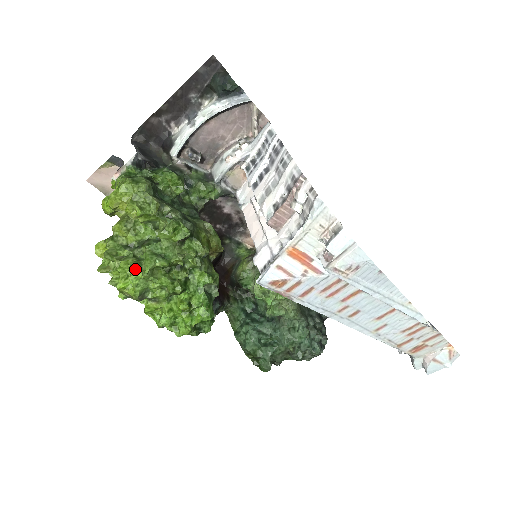
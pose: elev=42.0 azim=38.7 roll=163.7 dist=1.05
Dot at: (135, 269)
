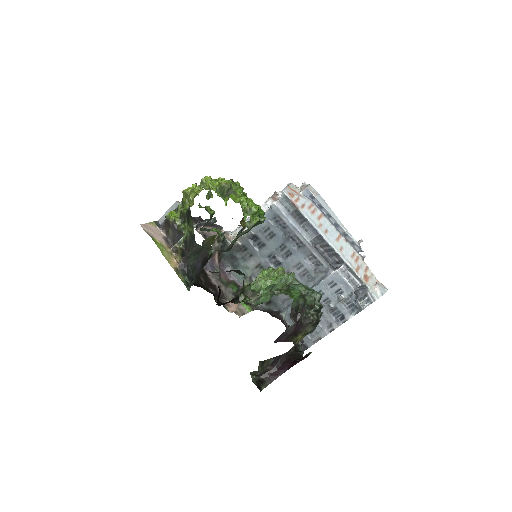
Dot at: occluded
